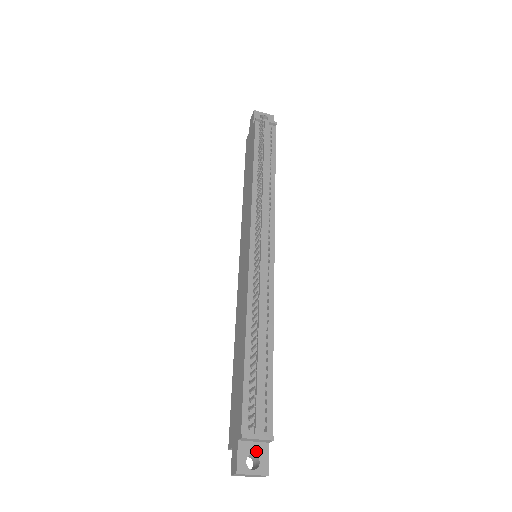
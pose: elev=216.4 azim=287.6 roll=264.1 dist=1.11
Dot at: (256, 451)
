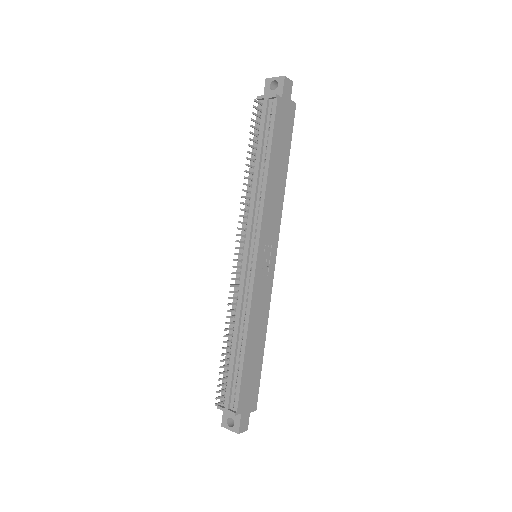
Dot at: (233, 416)
